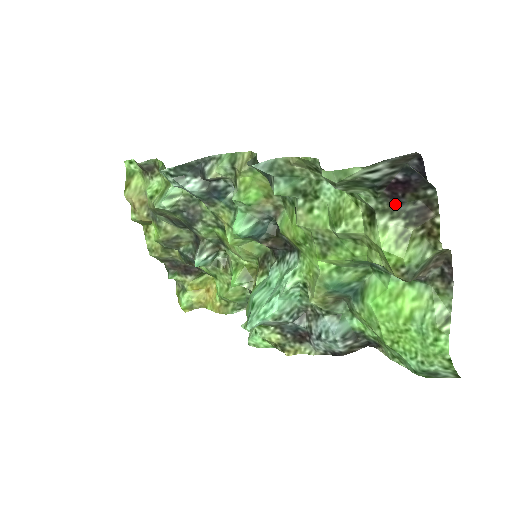
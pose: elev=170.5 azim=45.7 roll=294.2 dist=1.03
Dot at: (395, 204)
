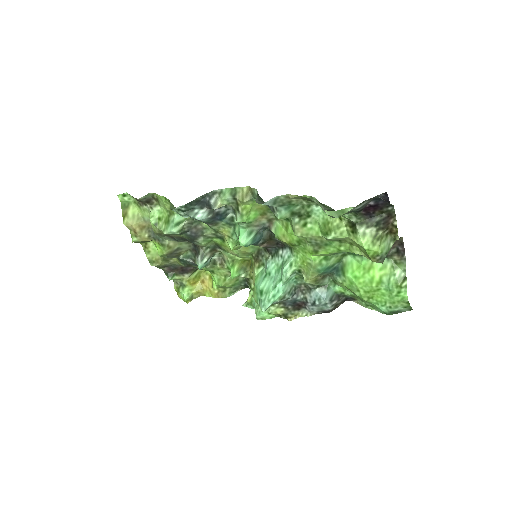
Dot at: (368, 218)
